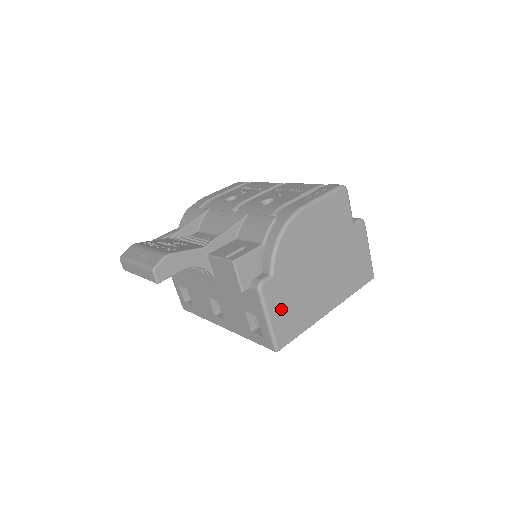
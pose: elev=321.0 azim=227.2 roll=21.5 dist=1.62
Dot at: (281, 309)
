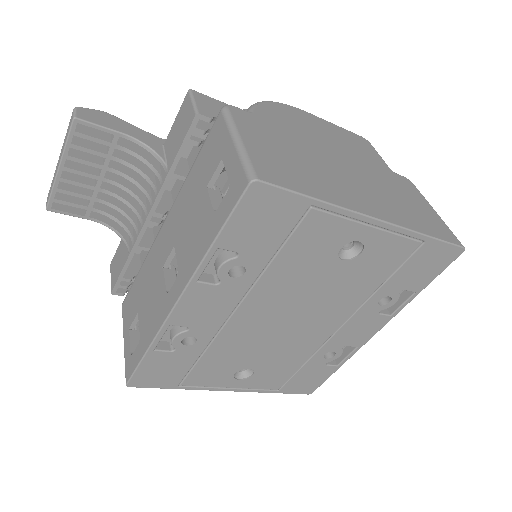
Dot at: (265, 145)
